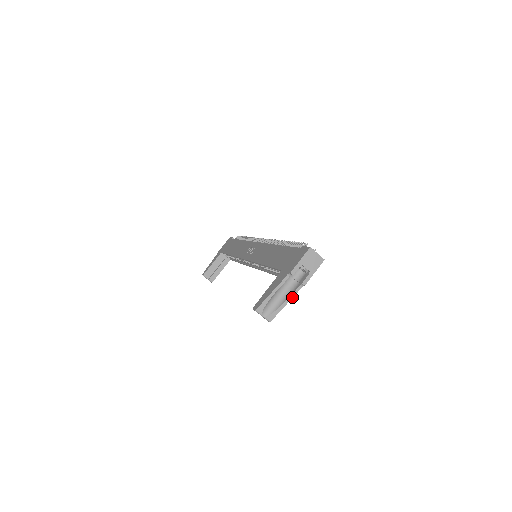
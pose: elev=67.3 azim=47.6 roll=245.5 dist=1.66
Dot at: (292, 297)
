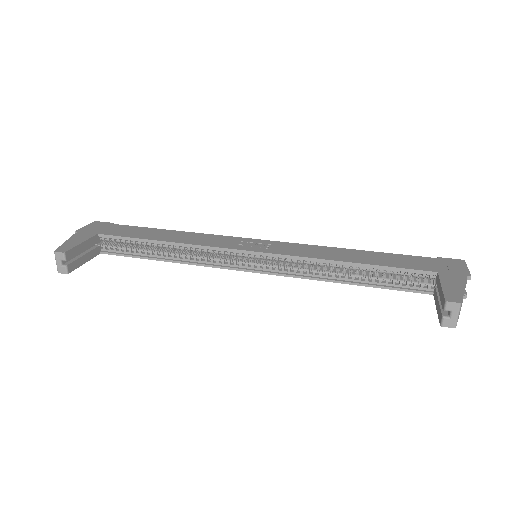
Dot at: (461, 306)
